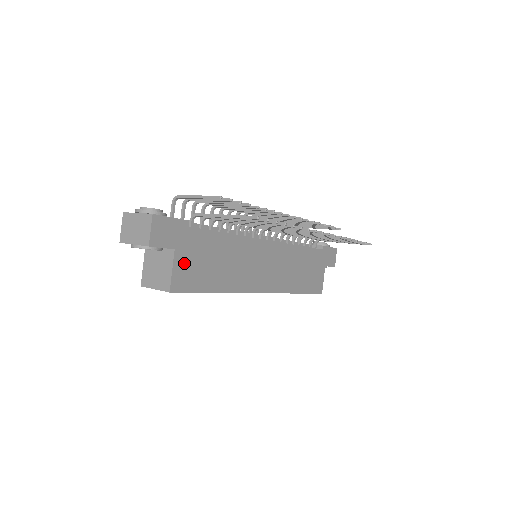
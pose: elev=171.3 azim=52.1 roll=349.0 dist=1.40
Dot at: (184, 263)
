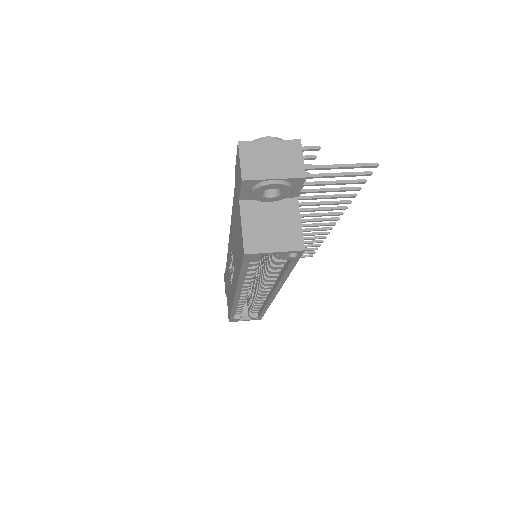
Dot at: occluded
